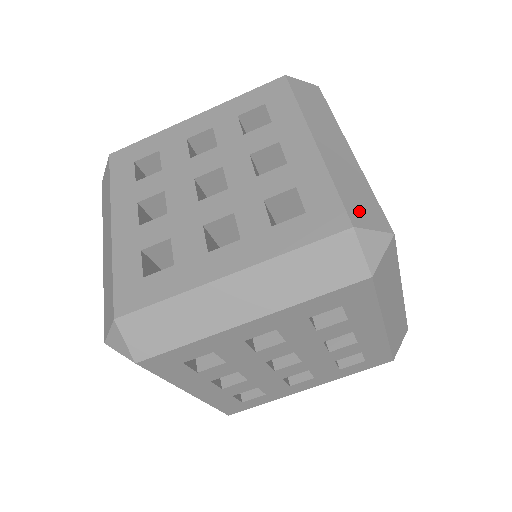
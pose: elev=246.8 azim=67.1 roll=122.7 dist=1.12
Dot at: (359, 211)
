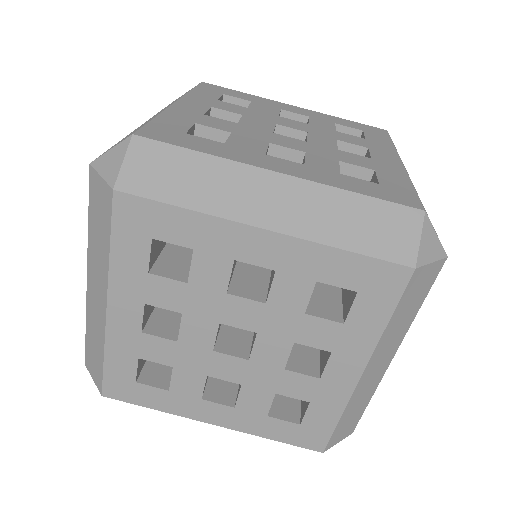
Dot at: occluded
